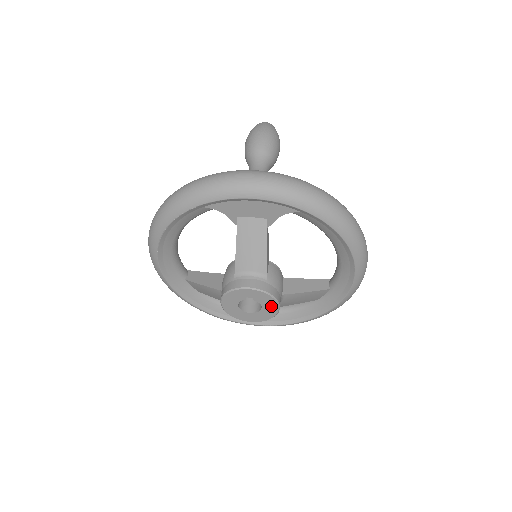
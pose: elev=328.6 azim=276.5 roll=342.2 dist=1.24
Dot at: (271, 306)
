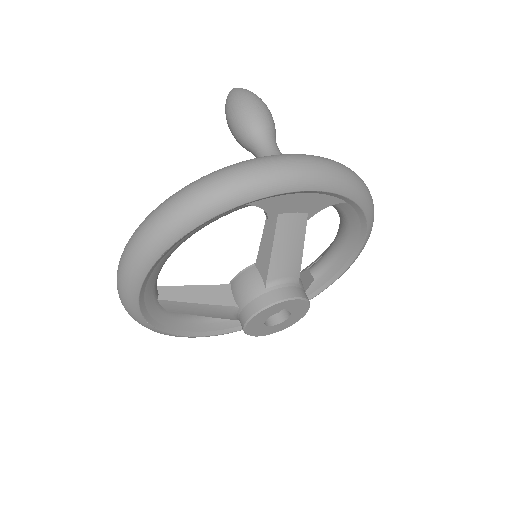
Dot at: (300, 313)
